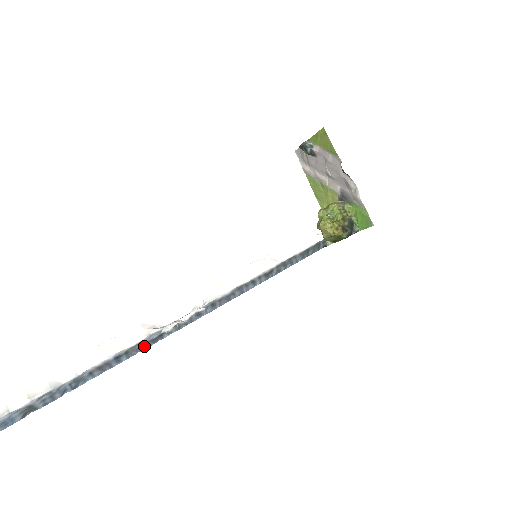
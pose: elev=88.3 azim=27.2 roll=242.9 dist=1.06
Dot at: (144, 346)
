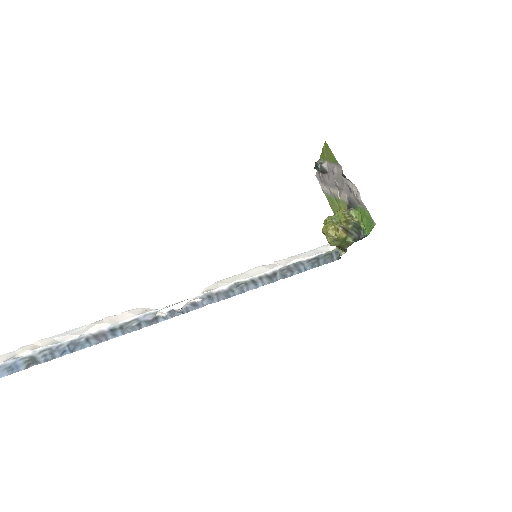
Dot at: (139, 326)
